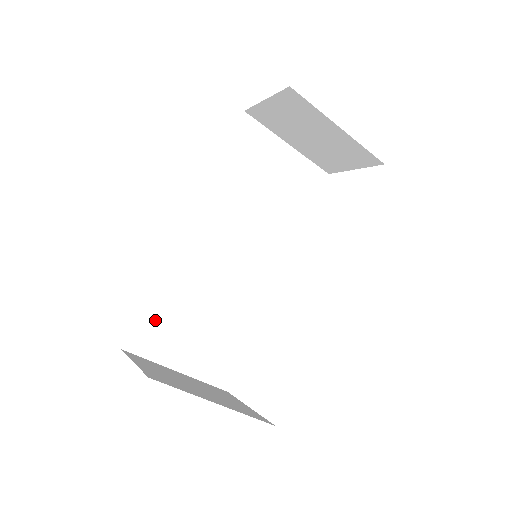
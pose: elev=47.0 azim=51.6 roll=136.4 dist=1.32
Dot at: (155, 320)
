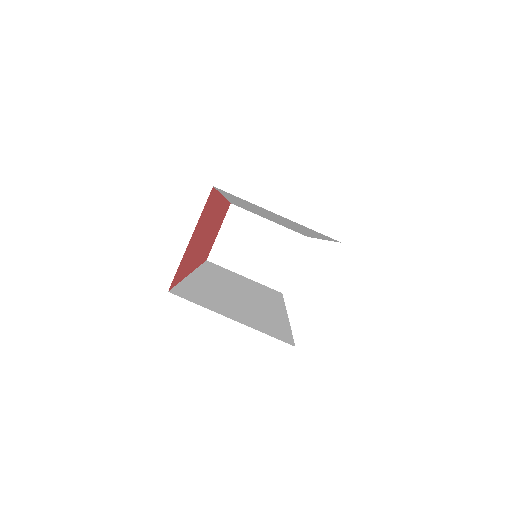
Dot at: (192, 292)
